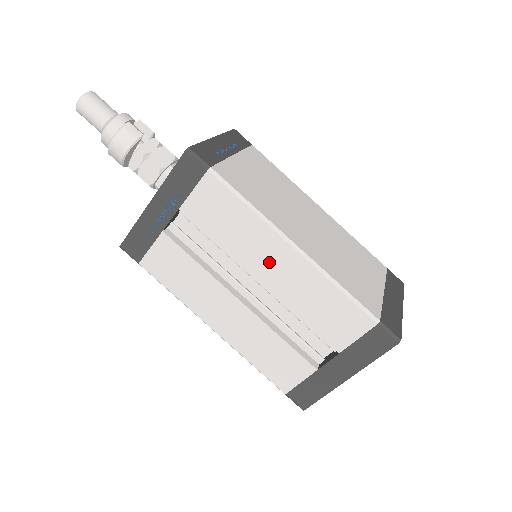
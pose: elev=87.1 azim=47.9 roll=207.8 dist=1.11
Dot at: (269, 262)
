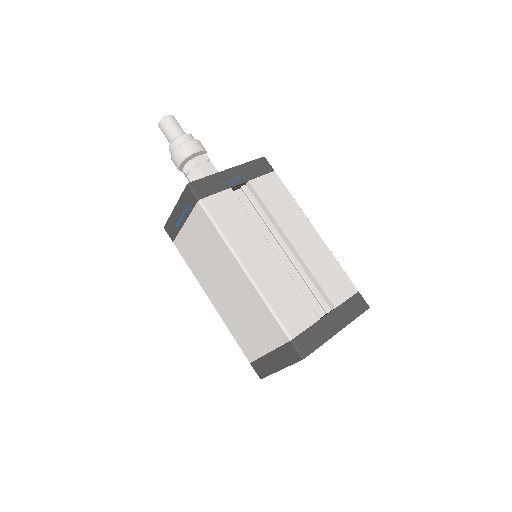
Dot at: (300, 233)
